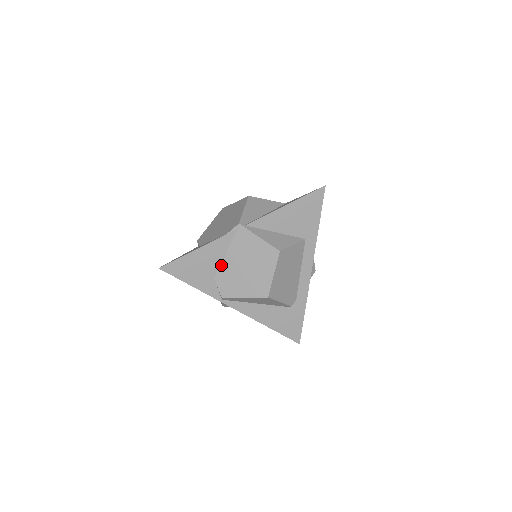
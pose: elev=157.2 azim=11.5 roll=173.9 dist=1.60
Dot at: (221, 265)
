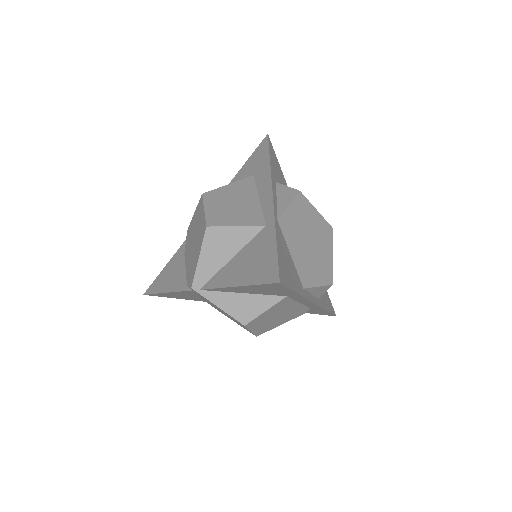
Dot at: occluded
